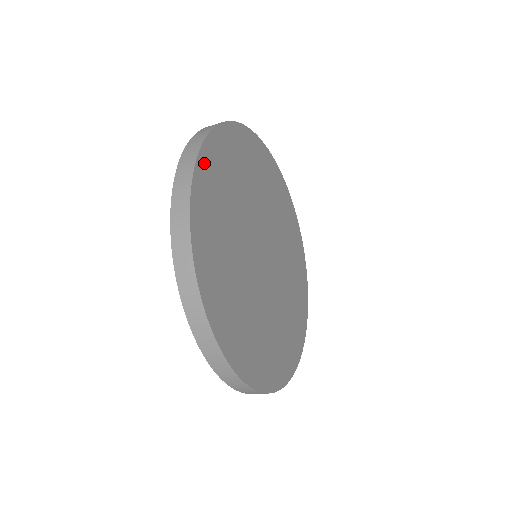
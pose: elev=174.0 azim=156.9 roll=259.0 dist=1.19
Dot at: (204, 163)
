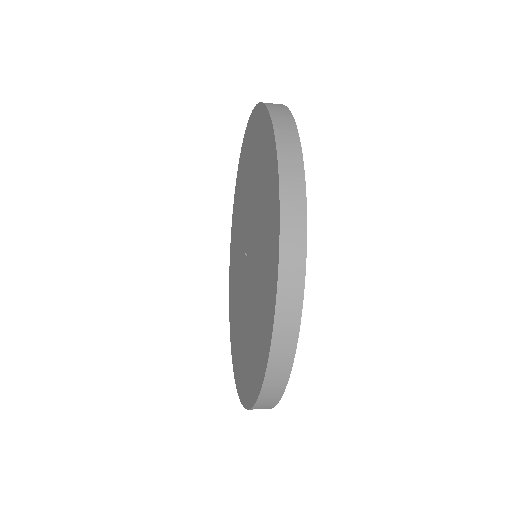
Dot at: occluded
